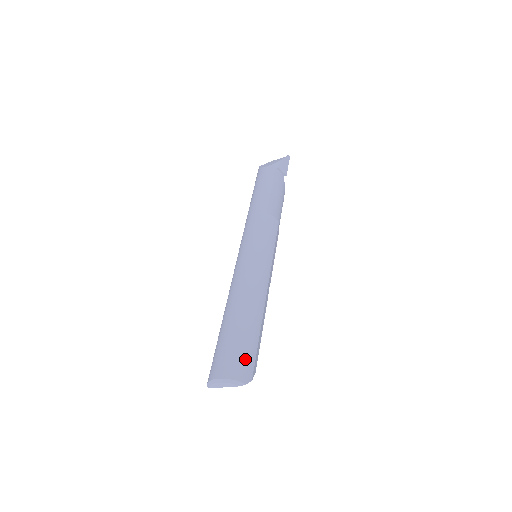
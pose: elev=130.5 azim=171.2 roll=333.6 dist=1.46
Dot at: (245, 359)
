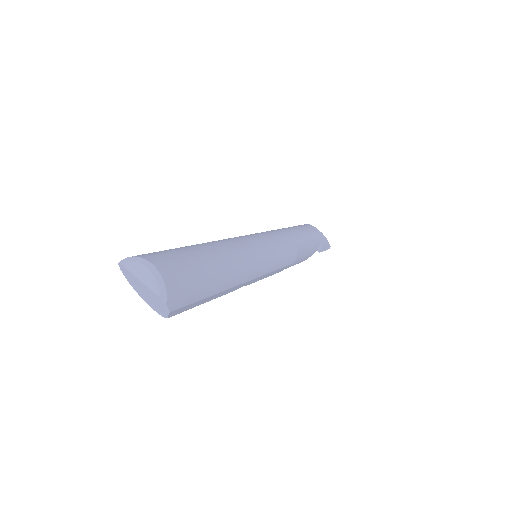
Dot at: (189, 287)
